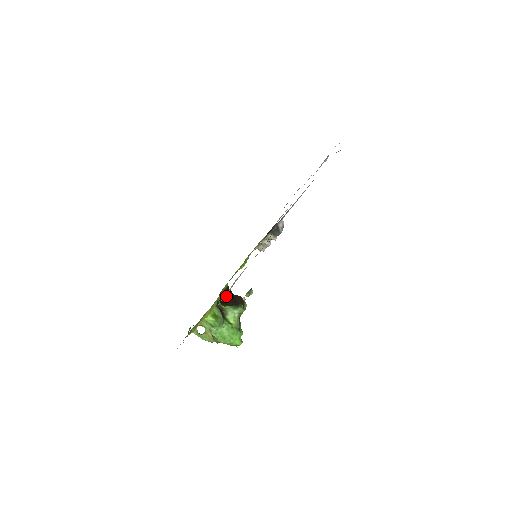
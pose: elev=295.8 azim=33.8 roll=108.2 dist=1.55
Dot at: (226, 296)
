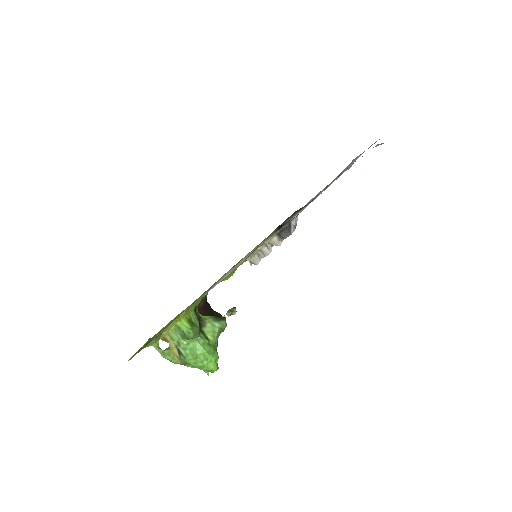
Dot at: (204, 307)
